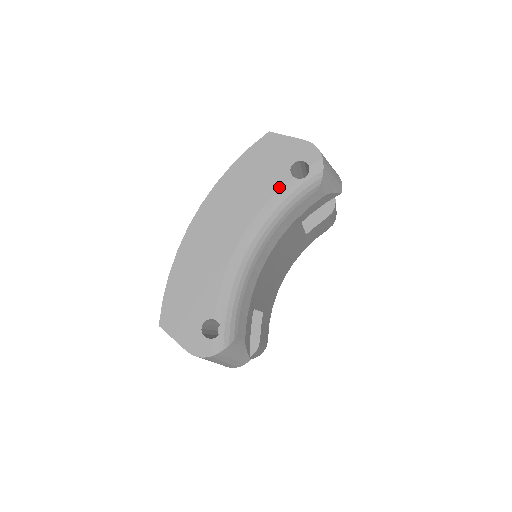
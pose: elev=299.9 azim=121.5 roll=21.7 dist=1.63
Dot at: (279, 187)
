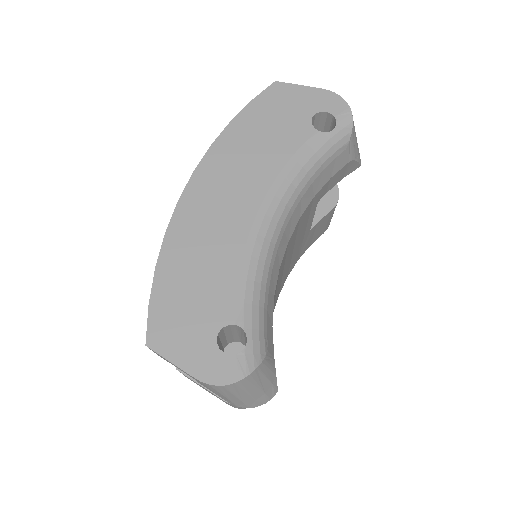
Dot at: (300, 143)
